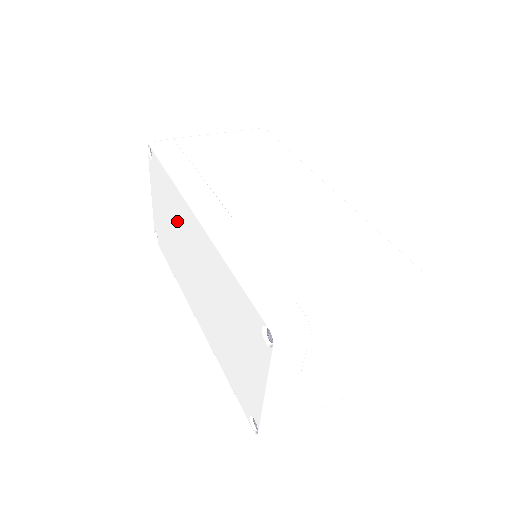
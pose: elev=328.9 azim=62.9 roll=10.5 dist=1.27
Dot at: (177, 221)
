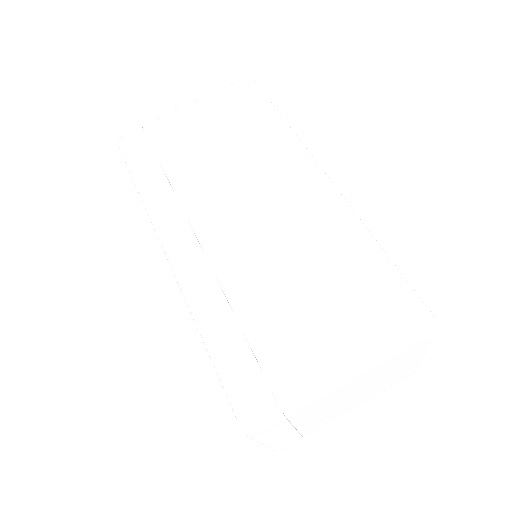
Dot at: occluded
